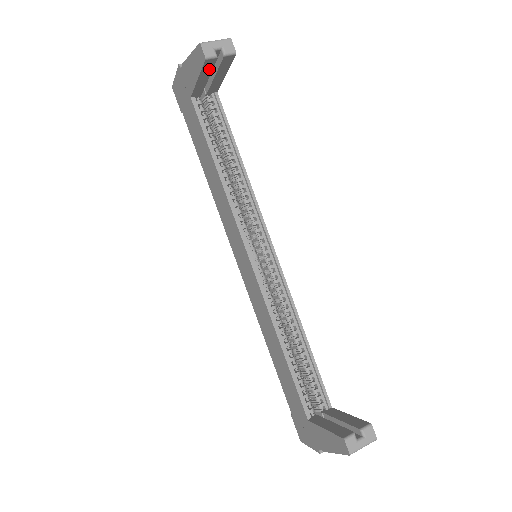
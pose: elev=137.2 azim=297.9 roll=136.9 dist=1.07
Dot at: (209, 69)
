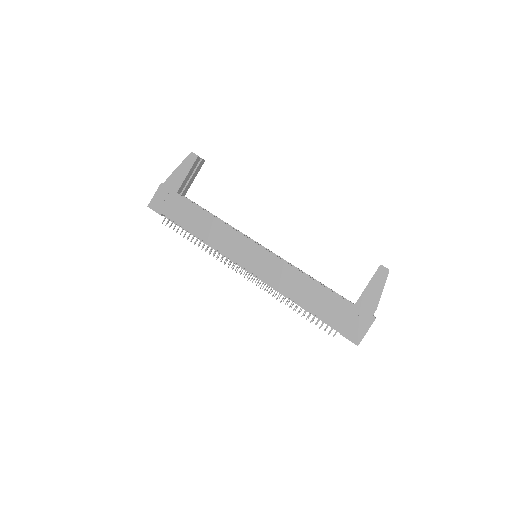
Dot at: (194, 167)
